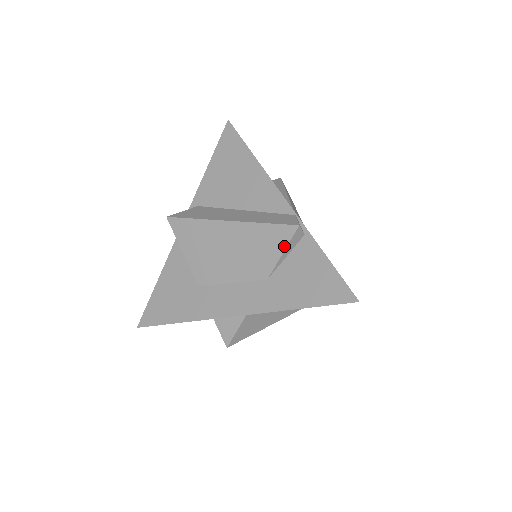
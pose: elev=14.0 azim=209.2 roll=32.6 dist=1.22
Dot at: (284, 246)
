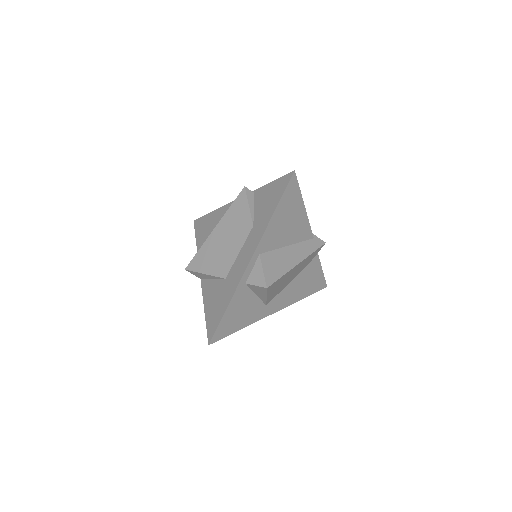
Dot at: (246, 202)
